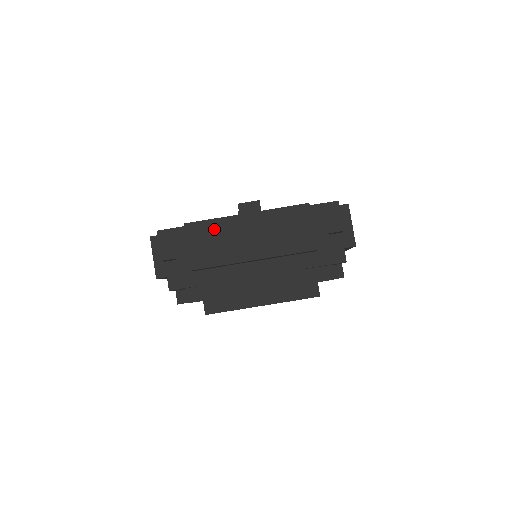
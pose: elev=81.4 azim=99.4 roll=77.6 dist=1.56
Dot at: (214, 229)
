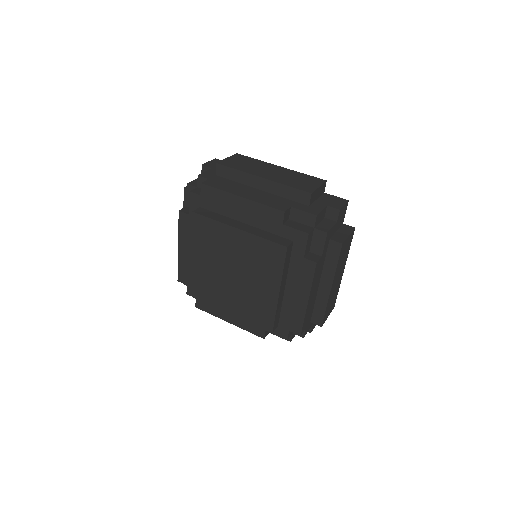
Dot at: (252, 161)
